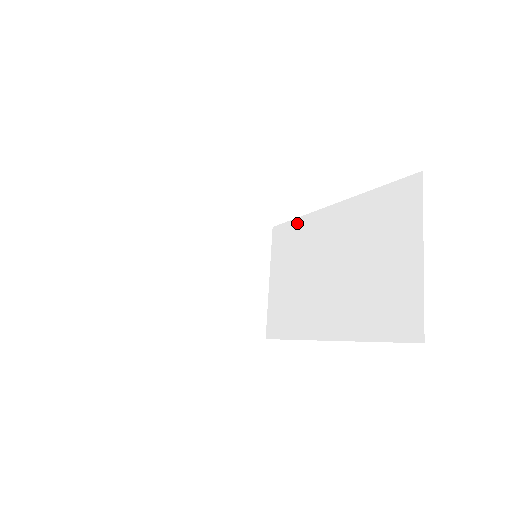
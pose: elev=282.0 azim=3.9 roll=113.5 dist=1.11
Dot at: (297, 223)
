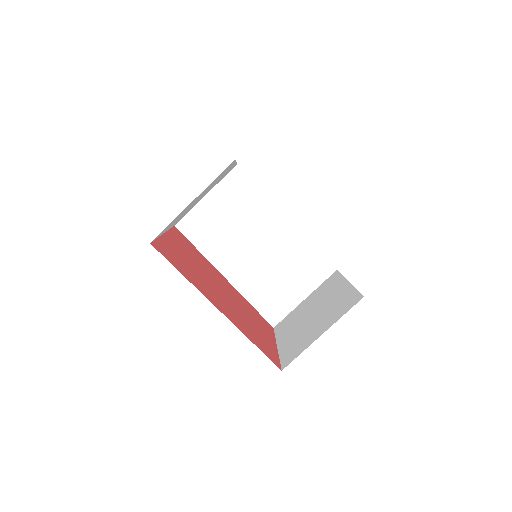
Dot at: (258, 192)
